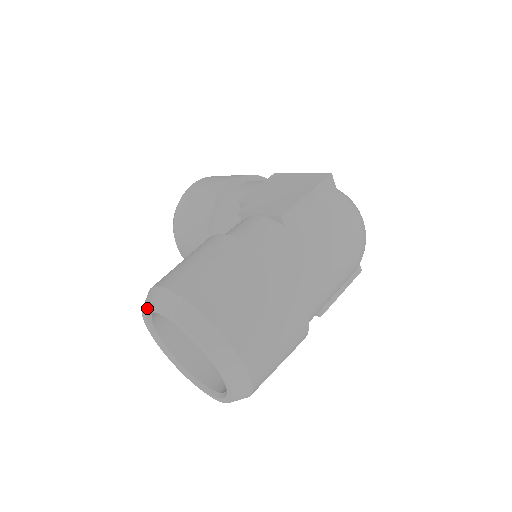
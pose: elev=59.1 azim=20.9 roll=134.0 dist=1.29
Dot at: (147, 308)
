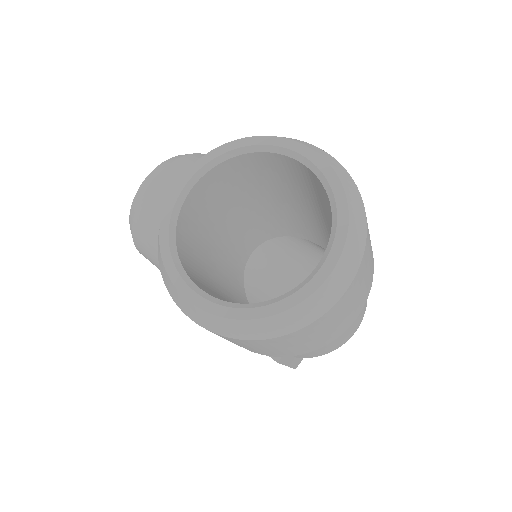
Dot at: (275, 139)
